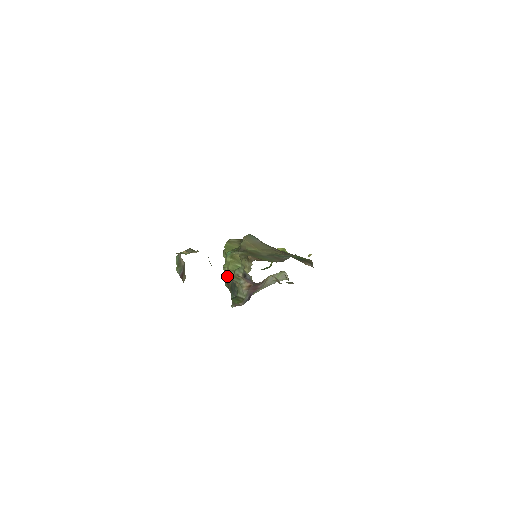
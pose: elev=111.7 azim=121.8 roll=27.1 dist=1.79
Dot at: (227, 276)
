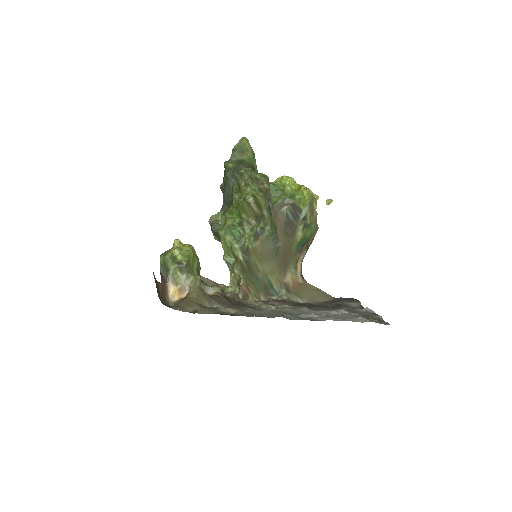
Dot at: (221, 220)
